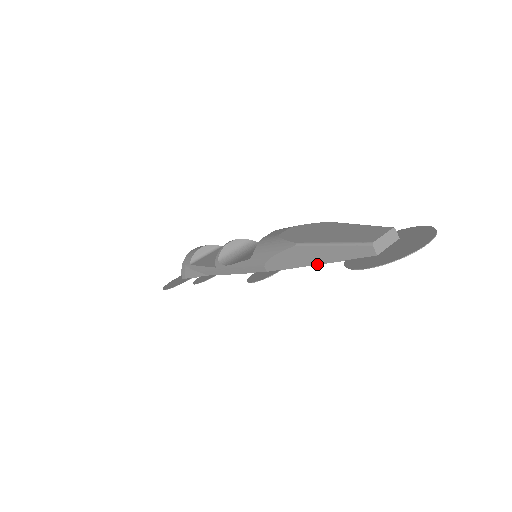
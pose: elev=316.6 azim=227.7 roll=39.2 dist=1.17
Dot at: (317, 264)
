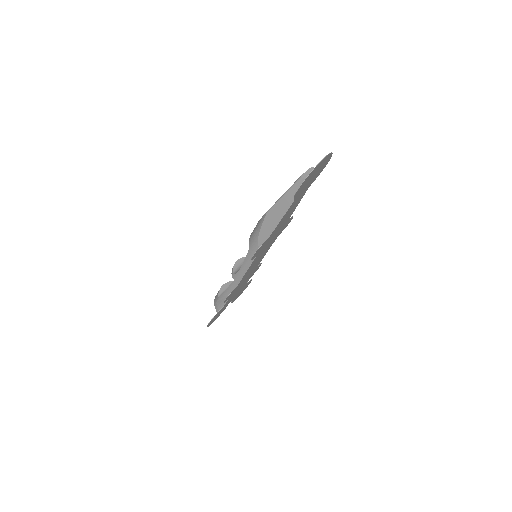
Dot at: (283, 216)
